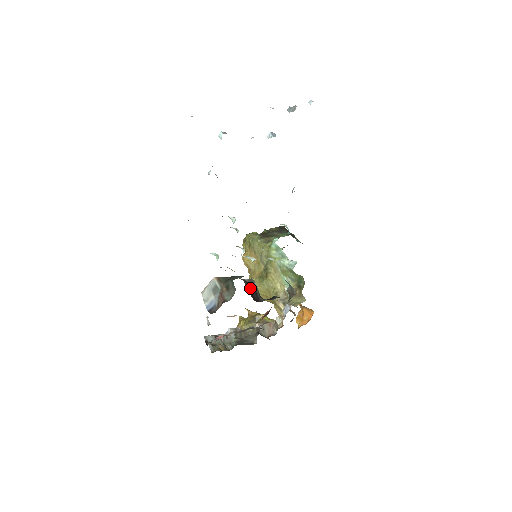
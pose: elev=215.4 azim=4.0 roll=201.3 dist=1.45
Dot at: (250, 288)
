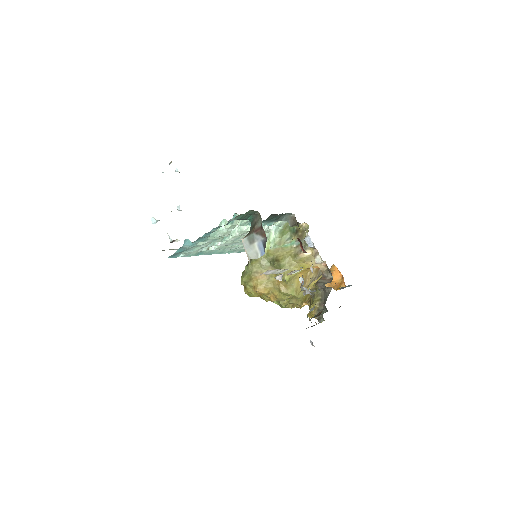
Dot at: occluded
